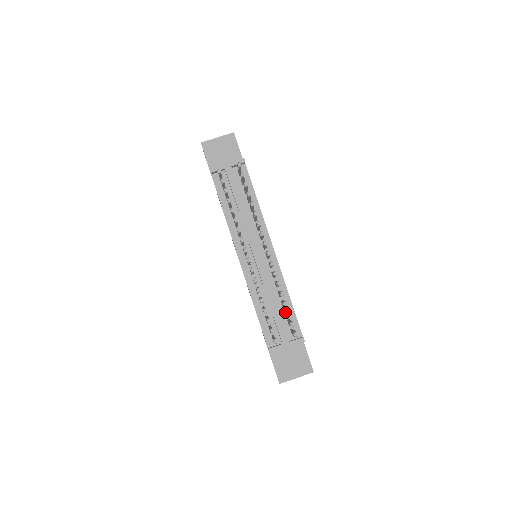
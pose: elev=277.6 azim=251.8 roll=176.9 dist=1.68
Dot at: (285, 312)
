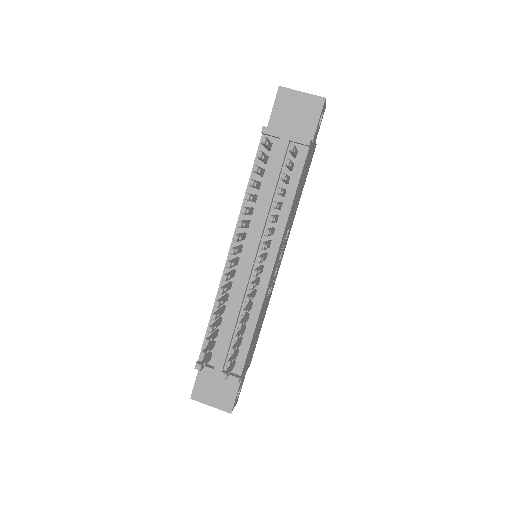
Dot at: (236, 342)
